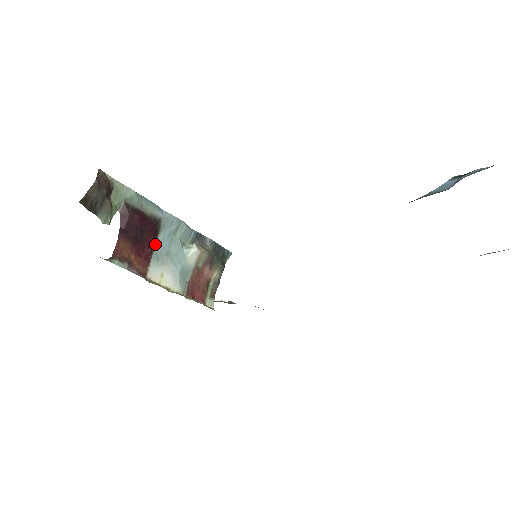
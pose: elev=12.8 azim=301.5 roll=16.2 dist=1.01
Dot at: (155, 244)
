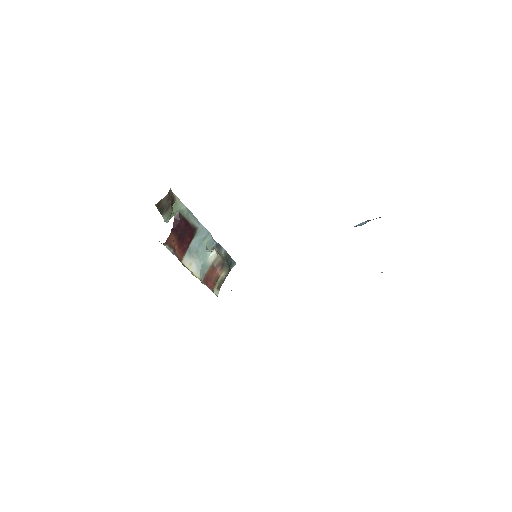
Dot at: (190, 244)
